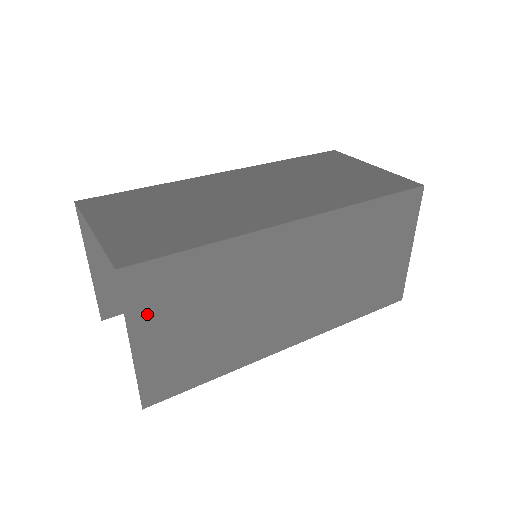
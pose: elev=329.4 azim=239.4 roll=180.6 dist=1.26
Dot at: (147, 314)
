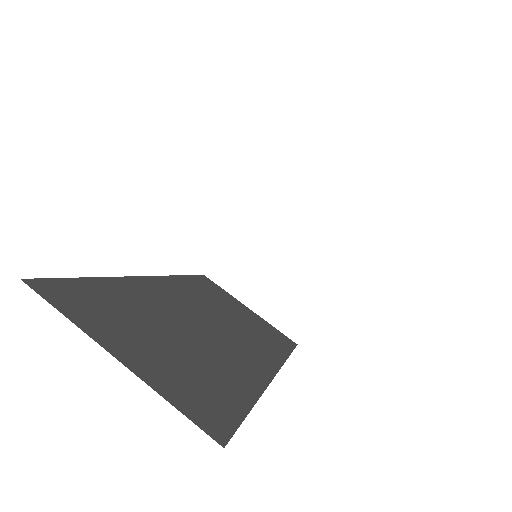
Dot at: occluded
